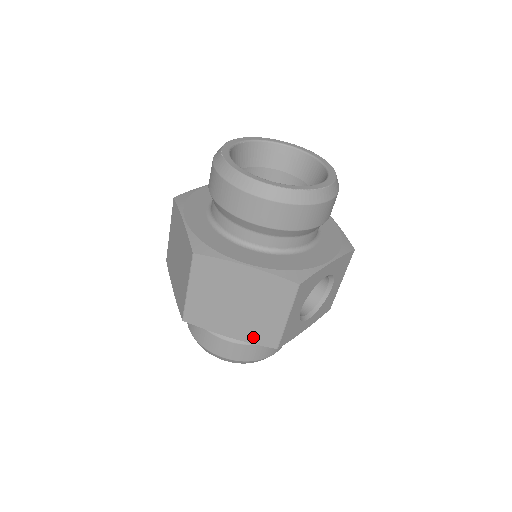
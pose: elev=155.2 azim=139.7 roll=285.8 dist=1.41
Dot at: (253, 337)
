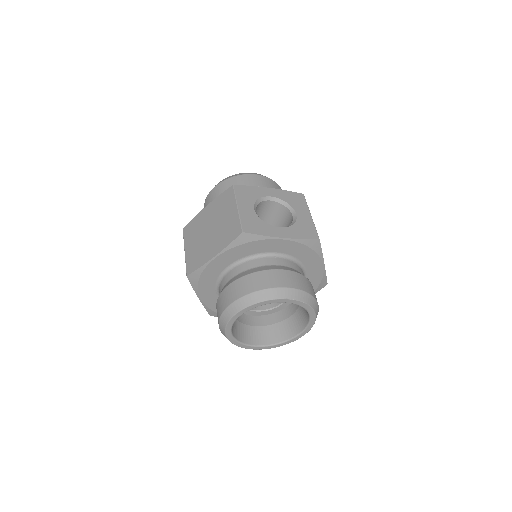
Dot at: (226, 241)
